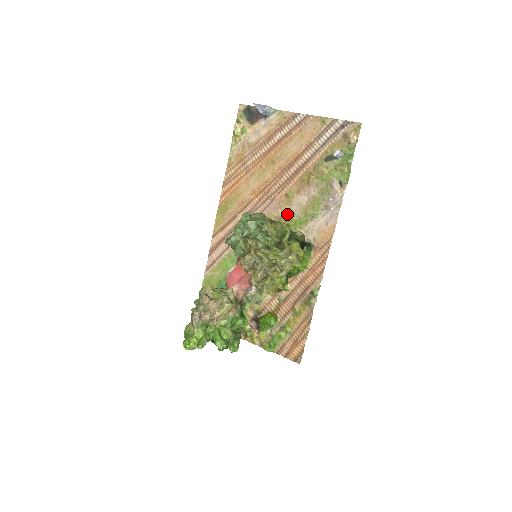
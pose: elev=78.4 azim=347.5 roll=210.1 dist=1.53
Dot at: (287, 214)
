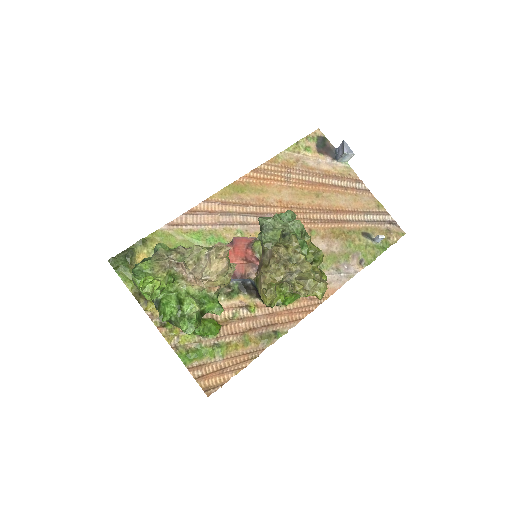
Dot at: occluded
